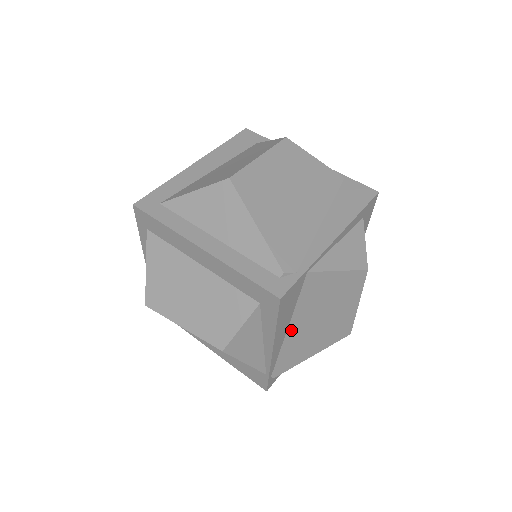
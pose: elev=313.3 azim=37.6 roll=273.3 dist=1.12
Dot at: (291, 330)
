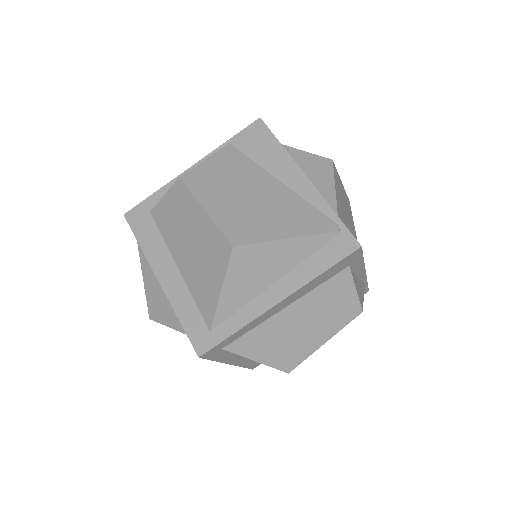
Dot at: occluded
